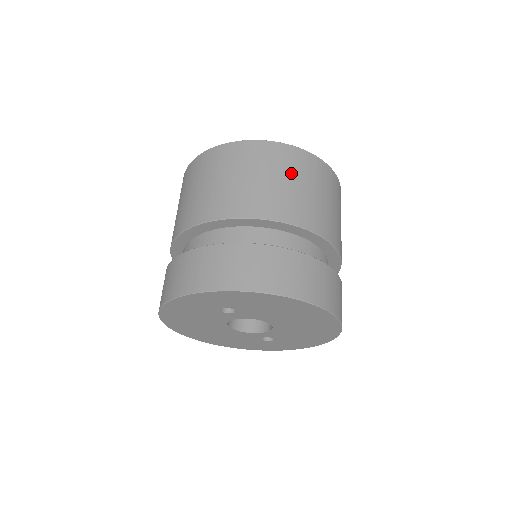
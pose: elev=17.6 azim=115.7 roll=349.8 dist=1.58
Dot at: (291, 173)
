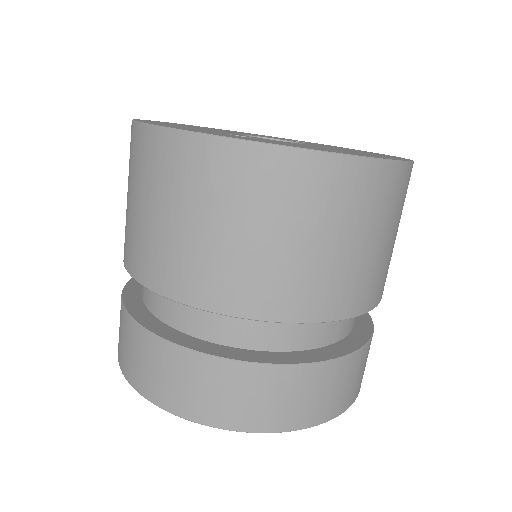
Dot at: (322, 222)
